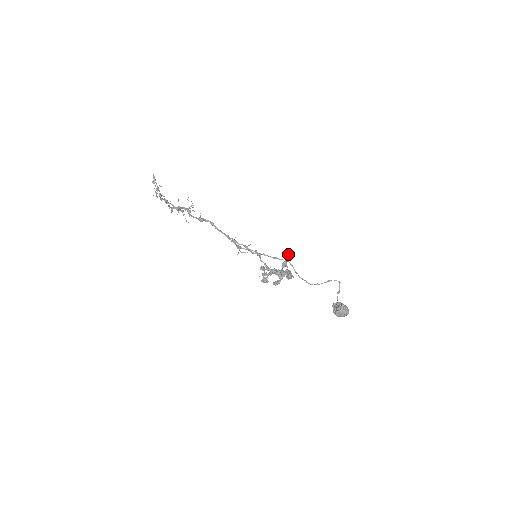
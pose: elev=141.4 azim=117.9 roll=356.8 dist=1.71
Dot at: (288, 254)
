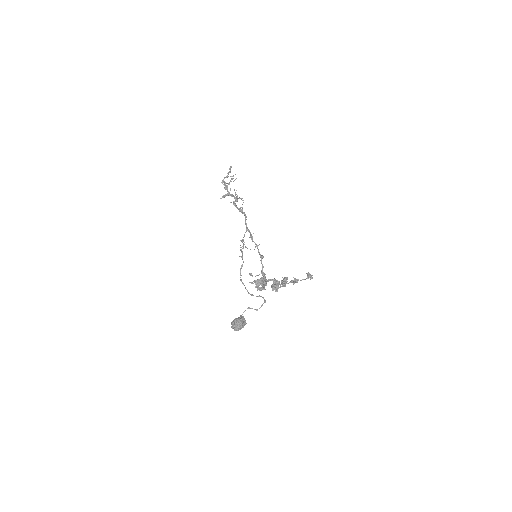
Dot at: (310, 275)
